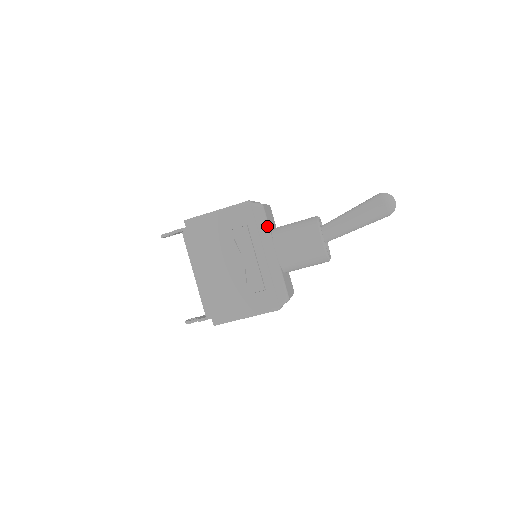
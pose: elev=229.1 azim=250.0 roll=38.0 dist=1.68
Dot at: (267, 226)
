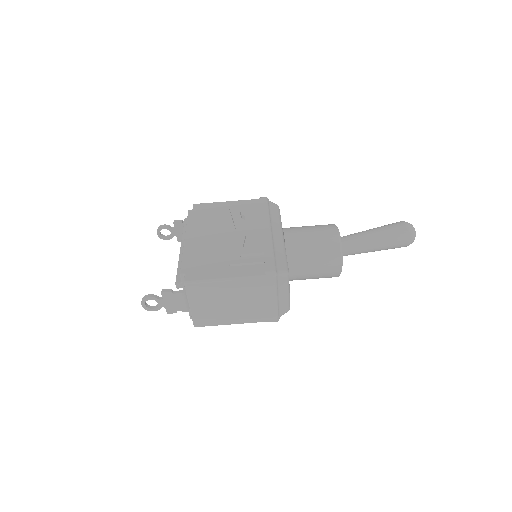
Dot at: (279, 217)
